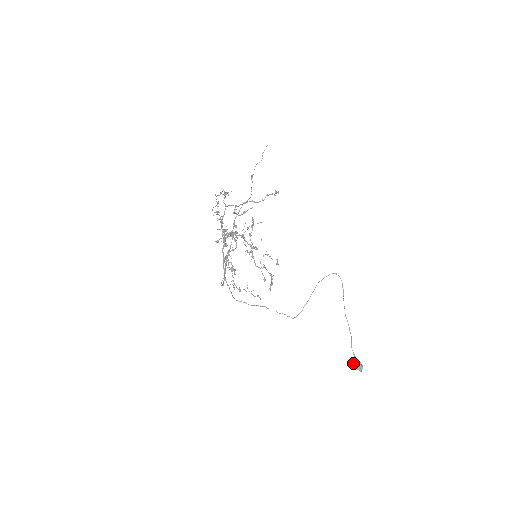
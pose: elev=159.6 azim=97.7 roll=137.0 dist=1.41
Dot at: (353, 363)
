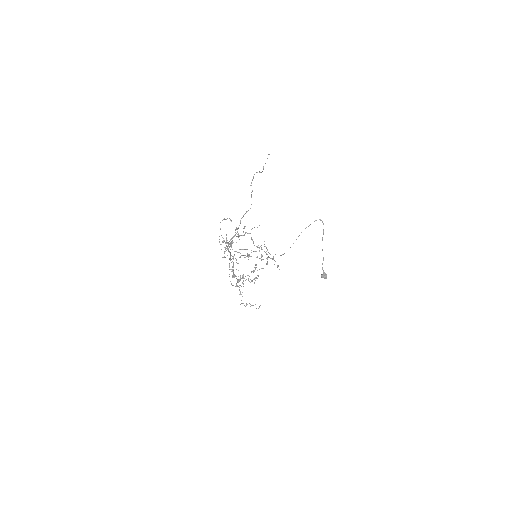
Dot at: (321, 275)
